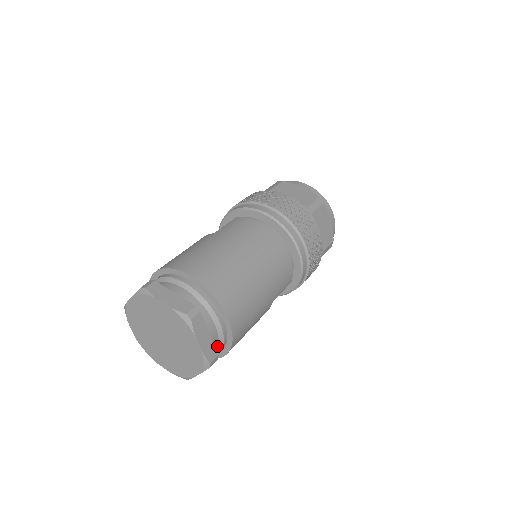
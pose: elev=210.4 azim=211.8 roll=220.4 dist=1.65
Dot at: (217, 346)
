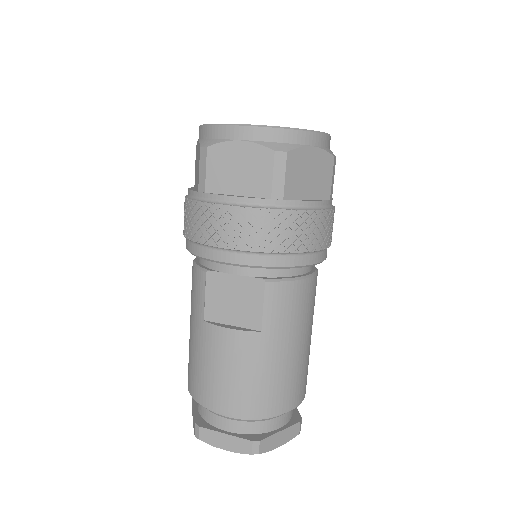
Dot at: occluded
